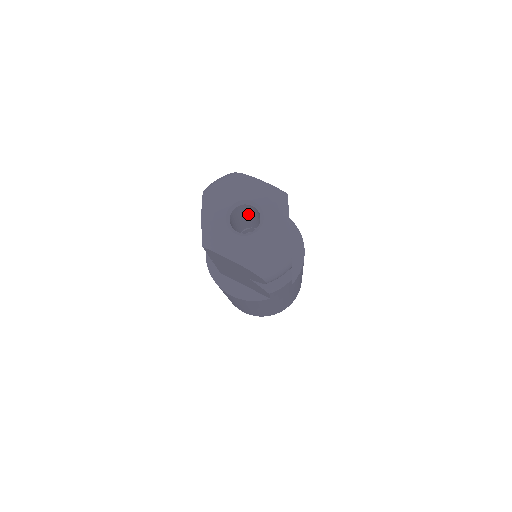
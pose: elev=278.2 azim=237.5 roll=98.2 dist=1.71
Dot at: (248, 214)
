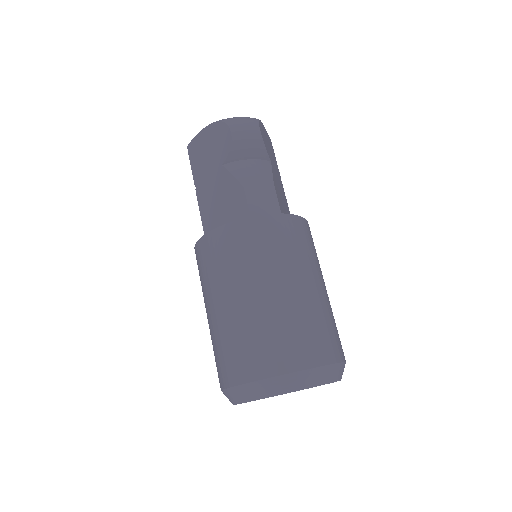
Dot at: occluded
